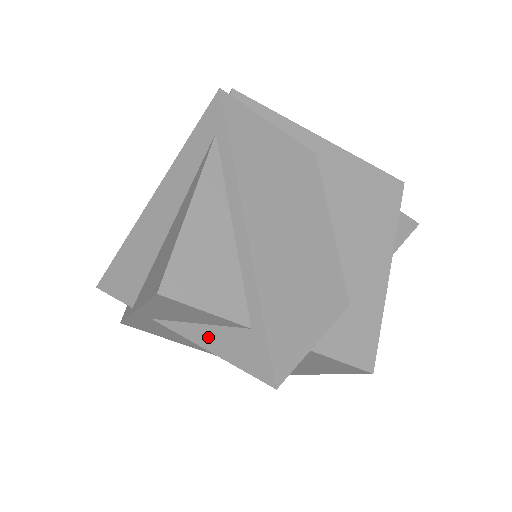
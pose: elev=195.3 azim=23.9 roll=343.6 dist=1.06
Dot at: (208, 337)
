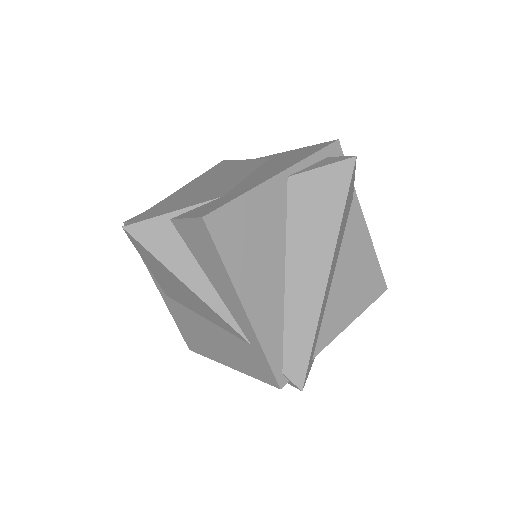
Dot at: occluded
